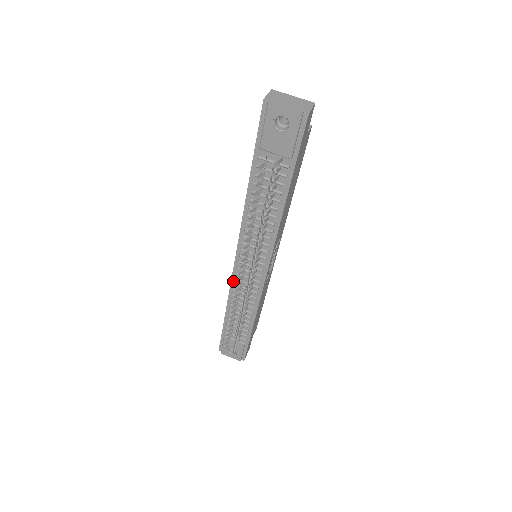
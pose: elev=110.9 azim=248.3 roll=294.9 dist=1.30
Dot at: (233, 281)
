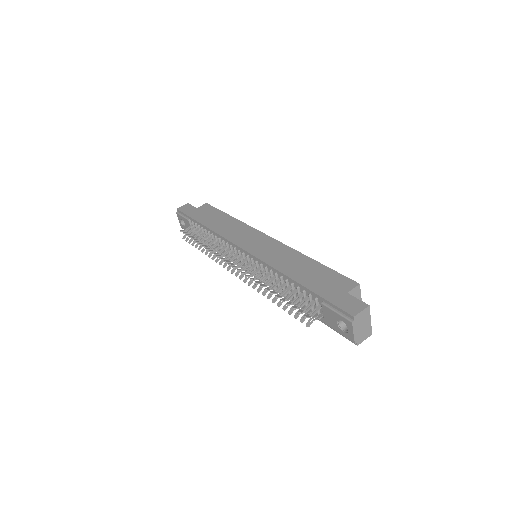
Dot at: (228, 241)
